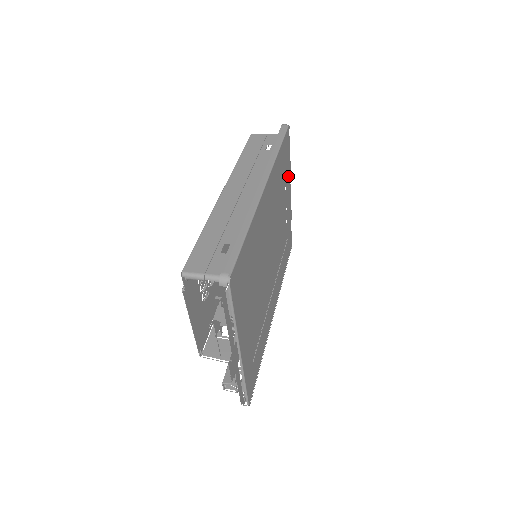
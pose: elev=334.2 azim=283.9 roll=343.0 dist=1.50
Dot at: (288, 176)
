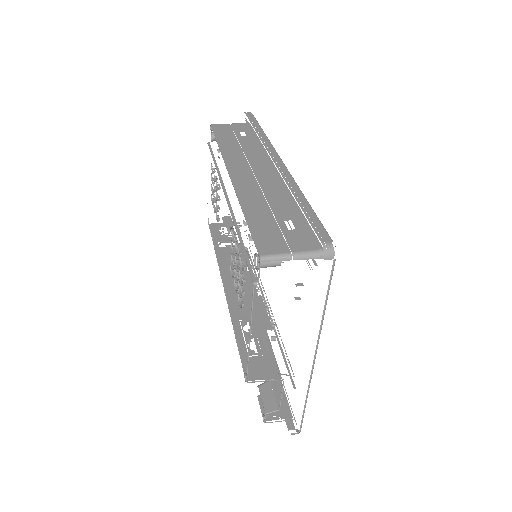
Dot at: occluded
